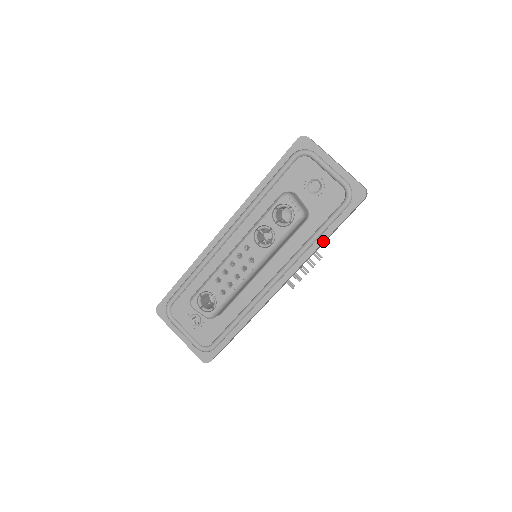
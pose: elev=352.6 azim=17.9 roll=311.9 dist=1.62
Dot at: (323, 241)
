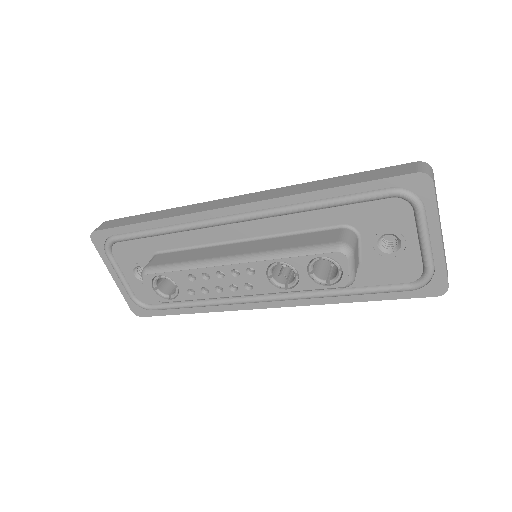
Dot at: (351, 302)
